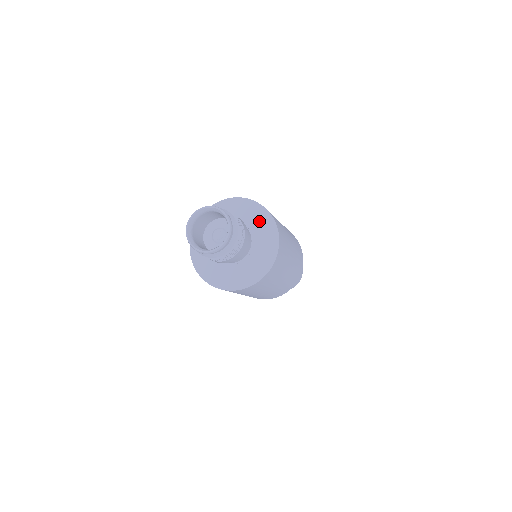
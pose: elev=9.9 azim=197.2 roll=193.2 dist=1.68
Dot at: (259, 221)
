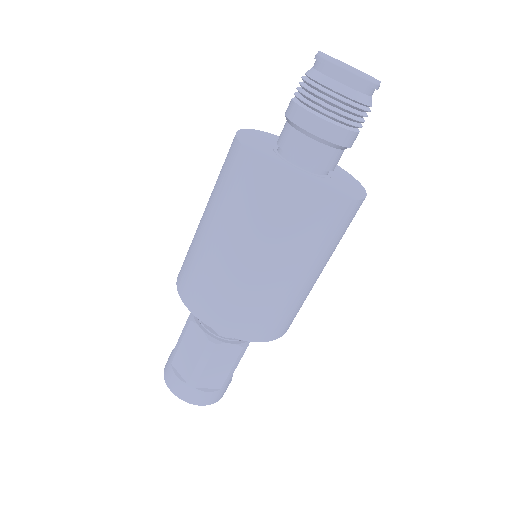
Dot at: occluded
